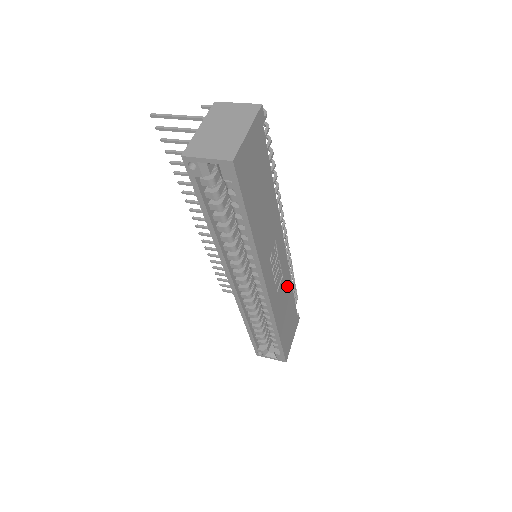
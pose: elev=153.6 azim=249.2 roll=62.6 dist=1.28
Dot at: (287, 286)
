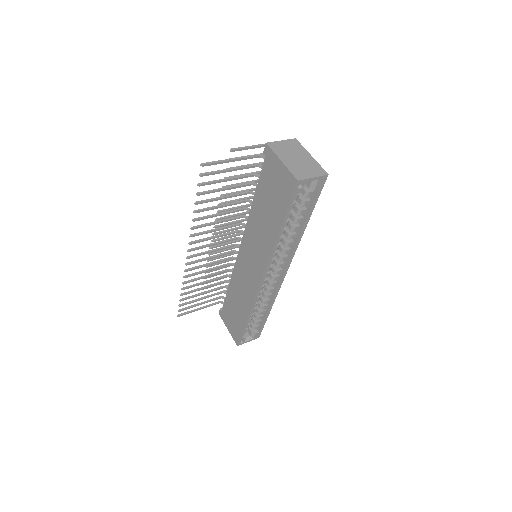
Dot at: occluded
